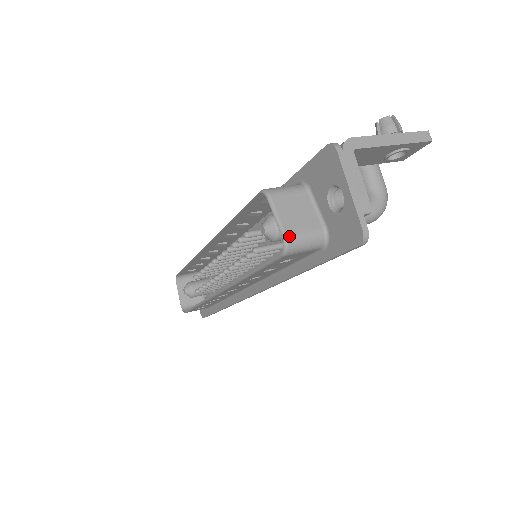
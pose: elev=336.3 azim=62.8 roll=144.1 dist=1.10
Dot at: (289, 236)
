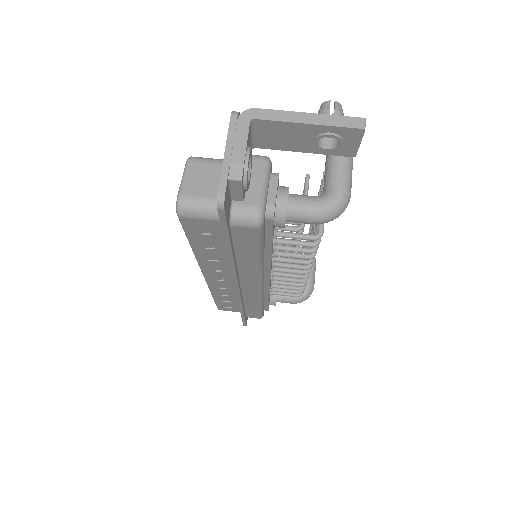
Dot at: (183, 196)
